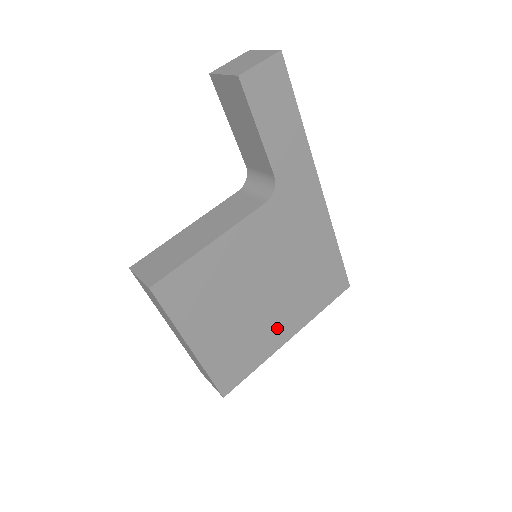
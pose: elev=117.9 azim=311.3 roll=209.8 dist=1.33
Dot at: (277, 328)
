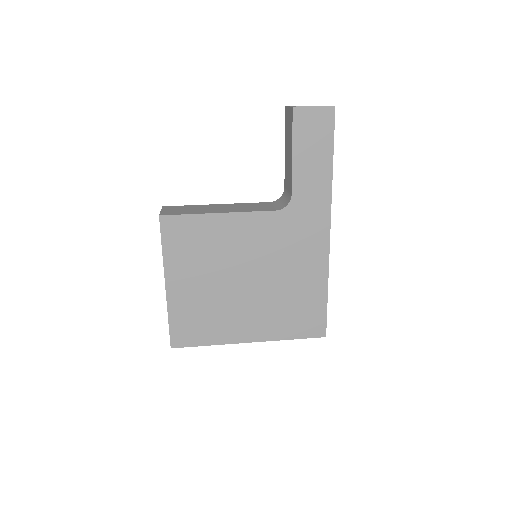
Dot at: (242, 323)
